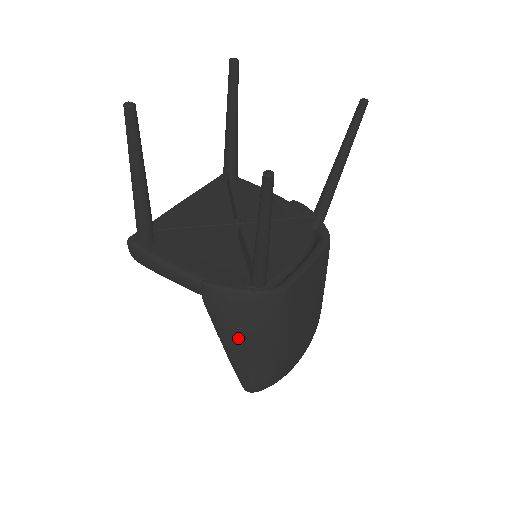
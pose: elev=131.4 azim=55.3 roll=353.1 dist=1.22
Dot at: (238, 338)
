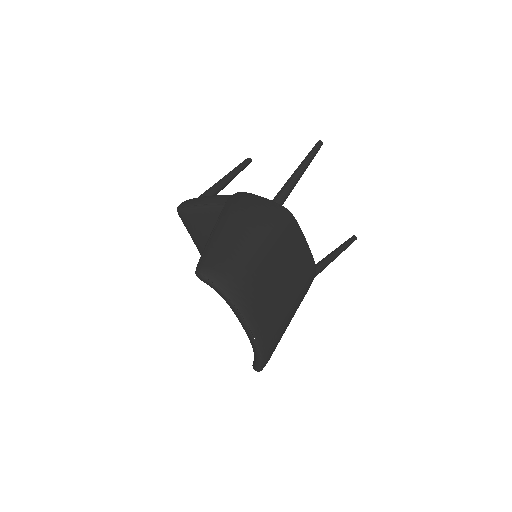
Dot at: (237, 217)
